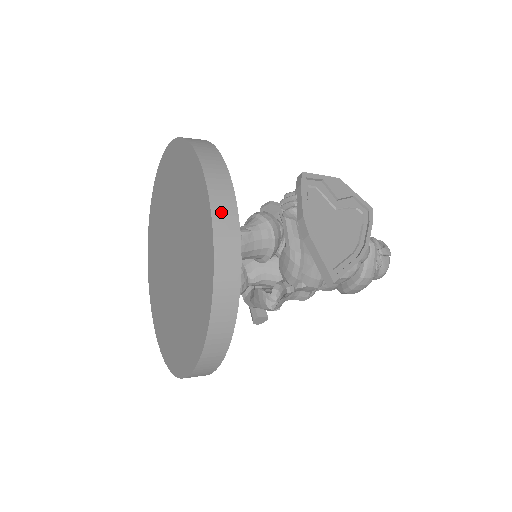
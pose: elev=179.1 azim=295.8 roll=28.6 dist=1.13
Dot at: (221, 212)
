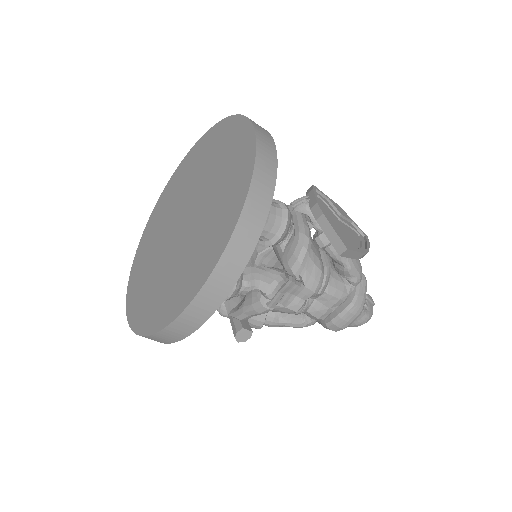
Dot at: (263, 141)
